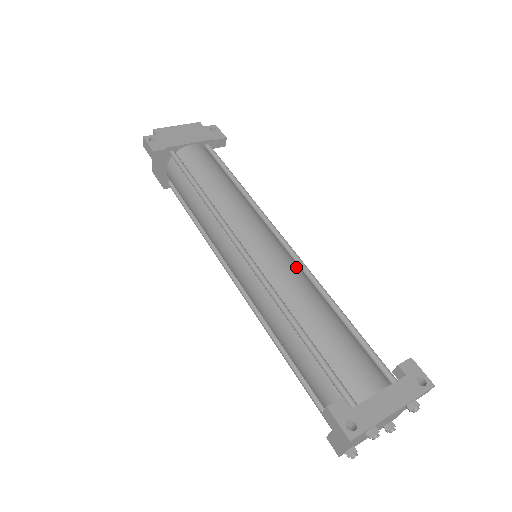
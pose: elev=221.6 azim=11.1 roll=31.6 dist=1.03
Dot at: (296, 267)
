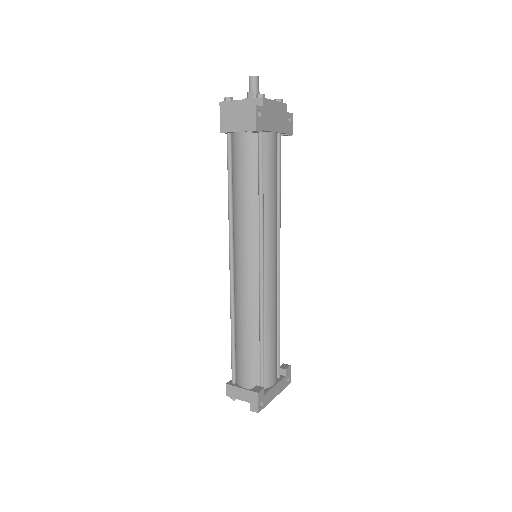
Dot at: (277, 287)
